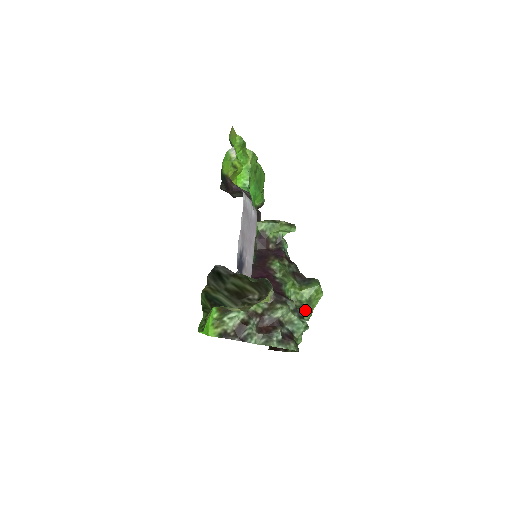
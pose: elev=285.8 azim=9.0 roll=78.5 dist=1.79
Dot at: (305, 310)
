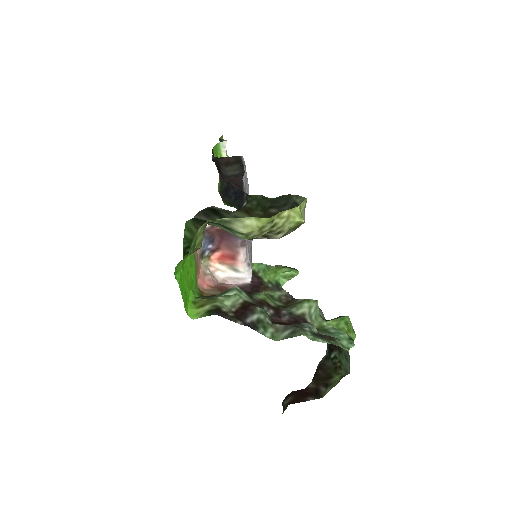
Dot at: occluded
